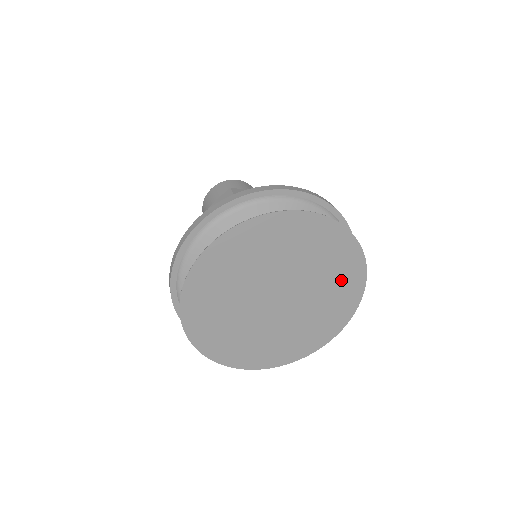
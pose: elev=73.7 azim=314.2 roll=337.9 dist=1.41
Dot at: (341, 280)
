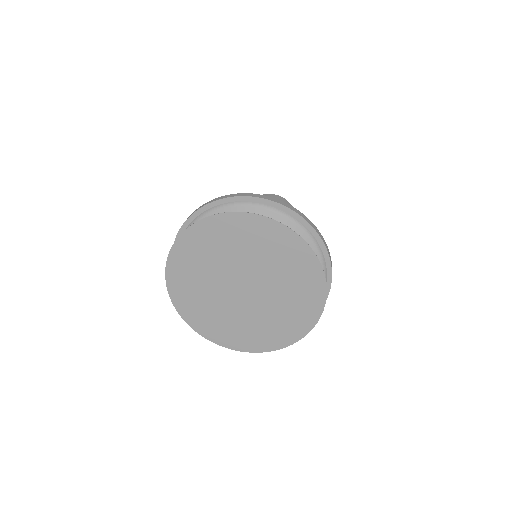
Dot at: (302, 293)
